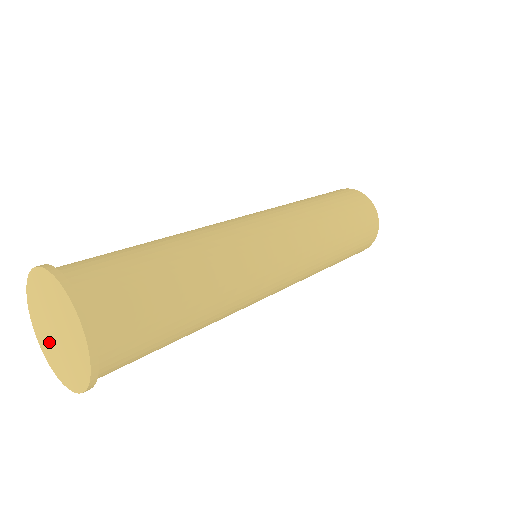
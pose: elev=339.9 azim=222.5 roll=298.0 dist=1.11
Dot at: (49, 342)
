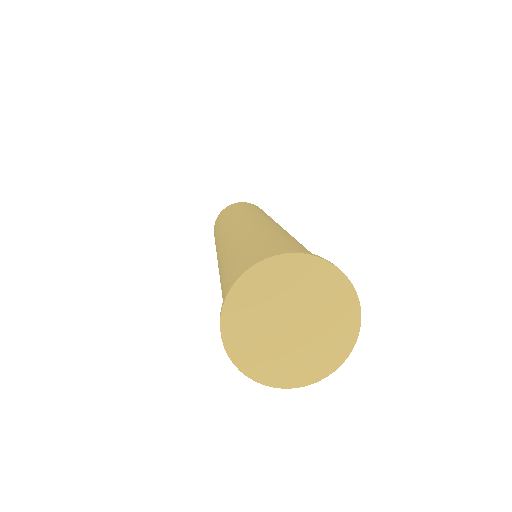
Dot at: (259, 336)
